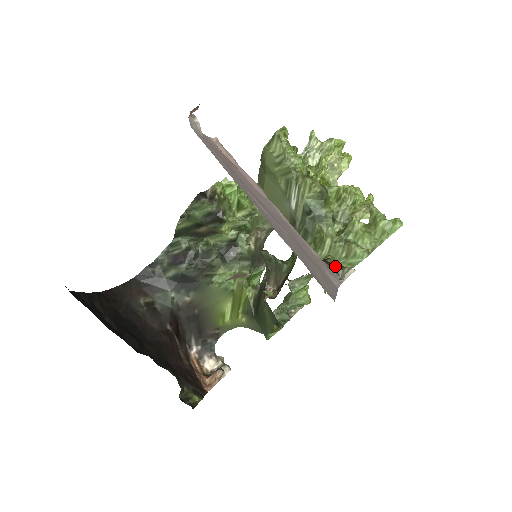
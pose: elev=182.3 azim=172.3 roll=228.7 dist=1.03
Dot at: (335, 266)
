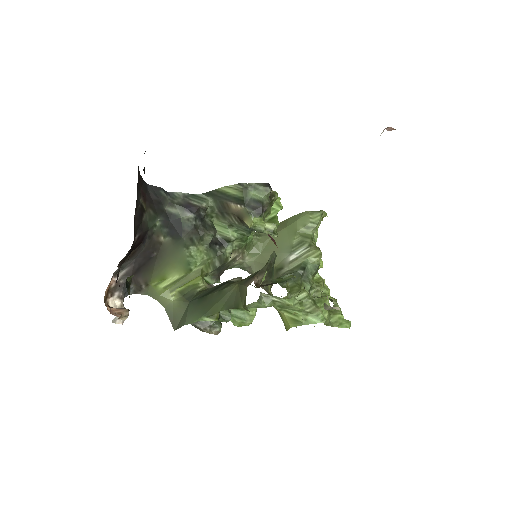
Dot at: occluded
